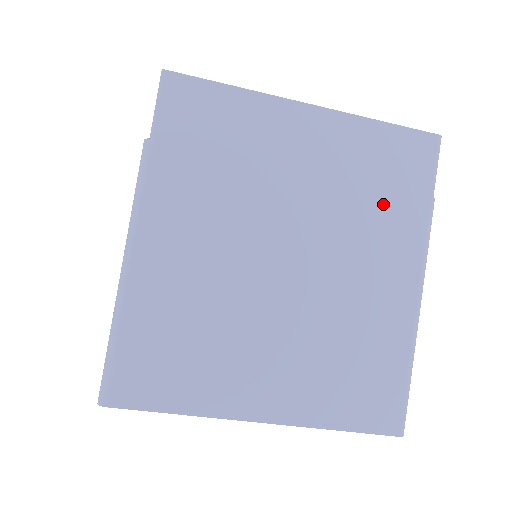
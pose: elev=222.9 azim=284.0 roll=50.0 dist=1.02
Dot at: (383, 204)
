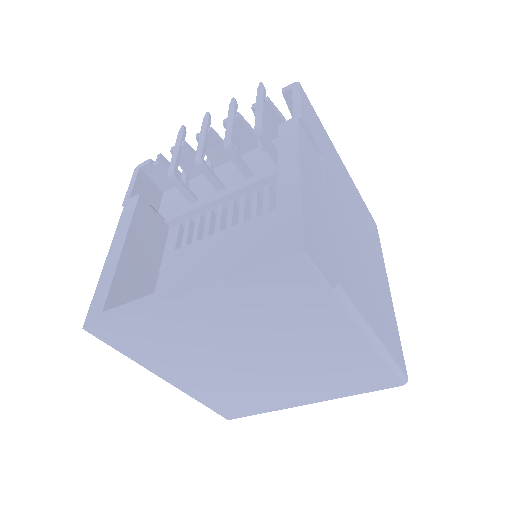
Dot at: (293, 312)
